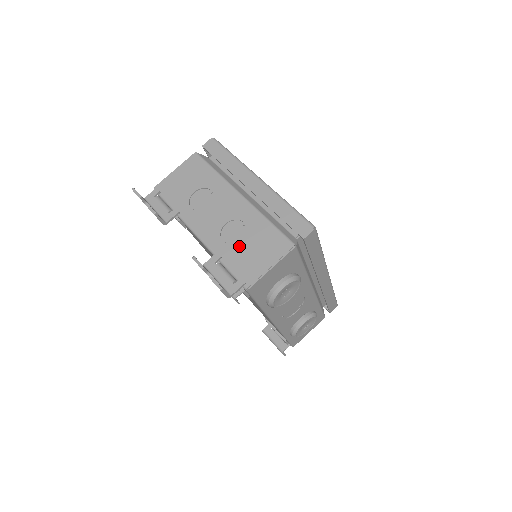
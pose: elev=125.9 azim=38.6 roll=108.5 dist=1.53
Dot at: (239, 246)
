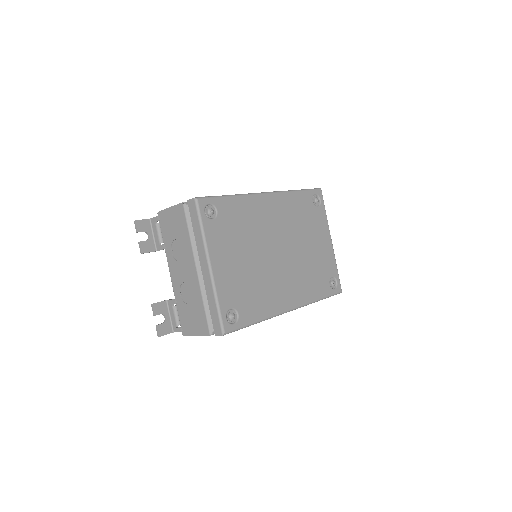
Dot at: (186, 305)
